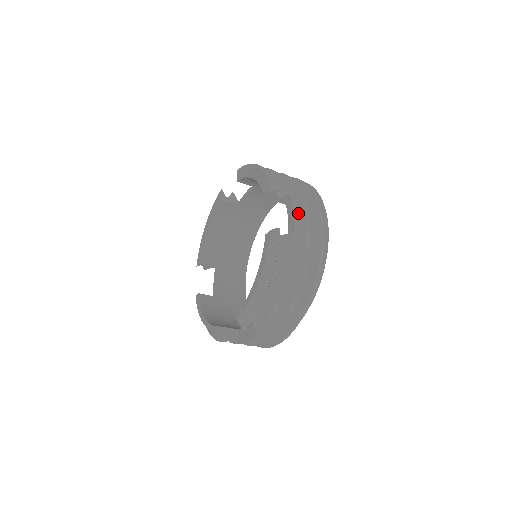
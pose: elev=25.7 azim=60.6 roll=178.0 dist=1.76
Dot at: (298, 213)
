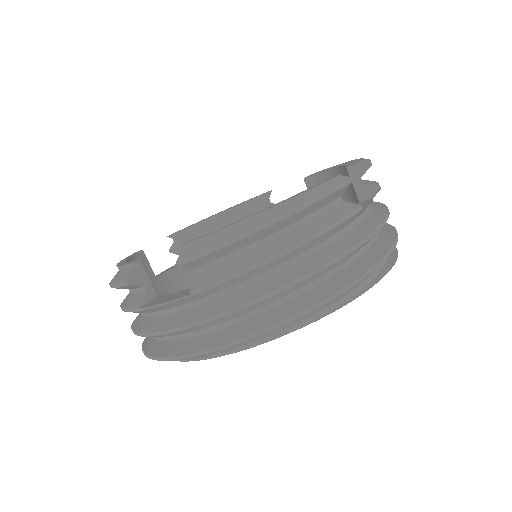
Dot at: (373, 213)
